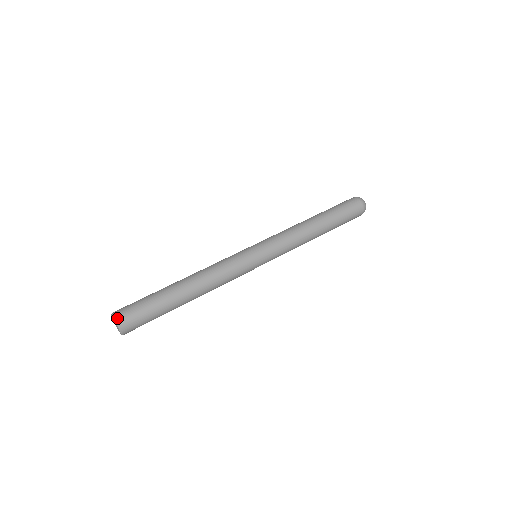
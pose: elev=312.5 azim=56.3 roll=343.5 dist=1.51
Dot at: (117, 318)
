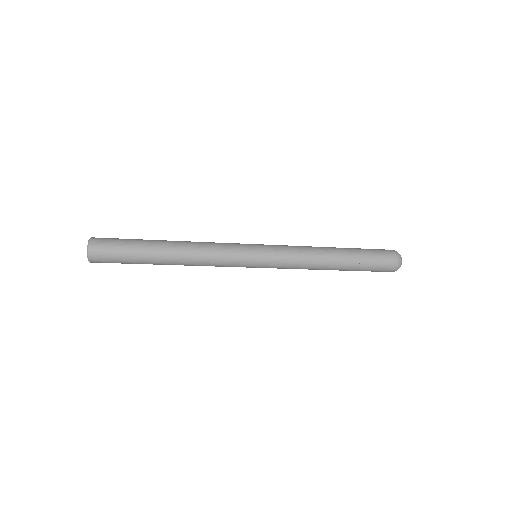
Dot at: (91, 241)
